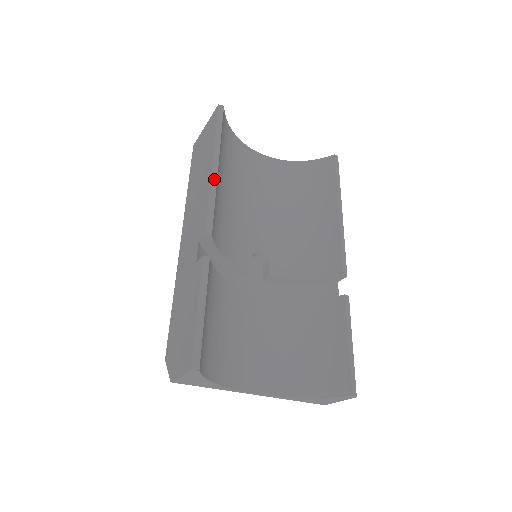
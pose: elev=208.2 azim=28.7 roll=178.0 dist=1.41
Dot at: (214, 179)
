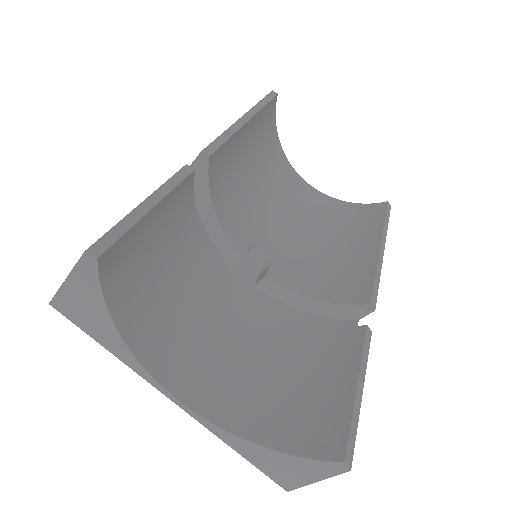
Dot at: (238, 124)
